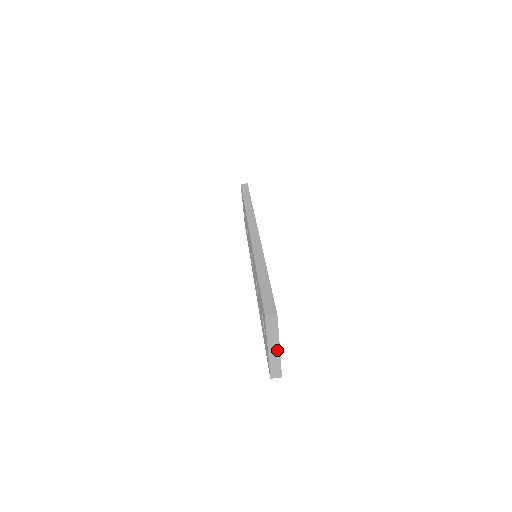
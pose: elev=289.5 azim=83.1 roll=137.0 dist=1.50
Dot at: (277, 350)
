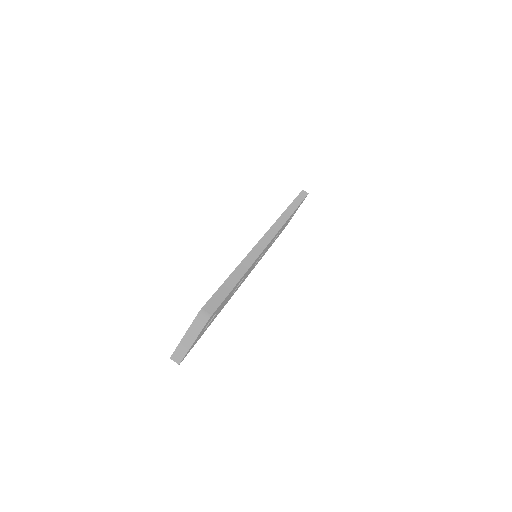
Dot at: (190, 342)
